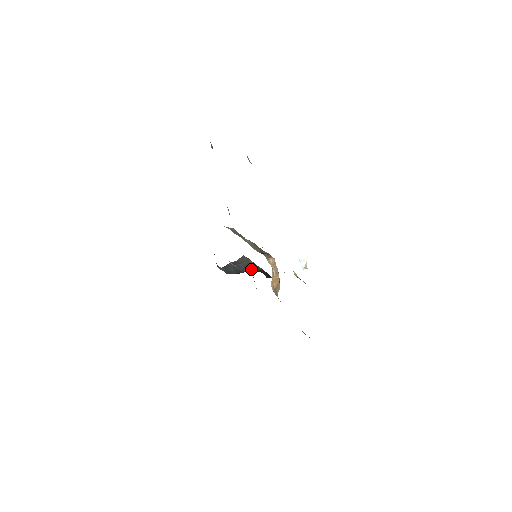
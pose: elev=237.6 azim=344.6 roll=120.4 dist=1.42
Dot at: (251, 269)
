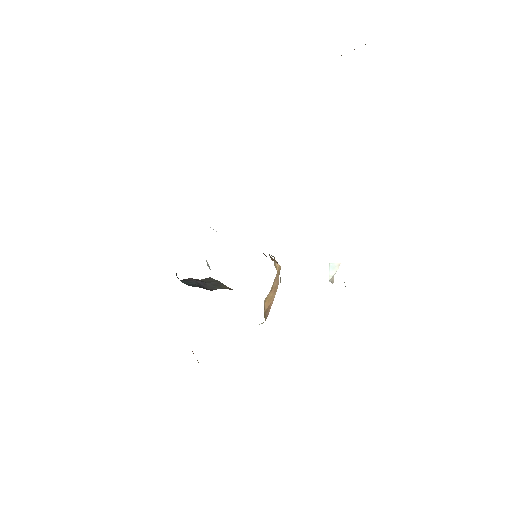
Dot at: occluded
